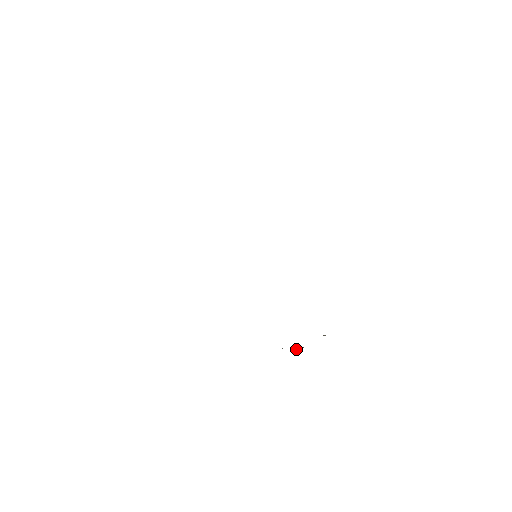
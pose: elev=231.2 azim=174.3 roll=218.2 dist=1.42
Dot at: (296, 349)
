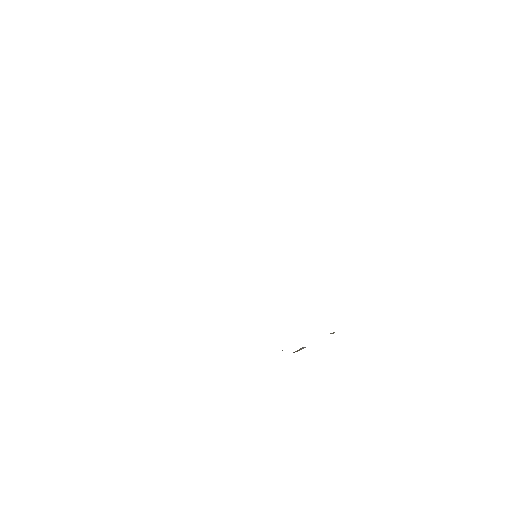
Dot at: (298, 350)
